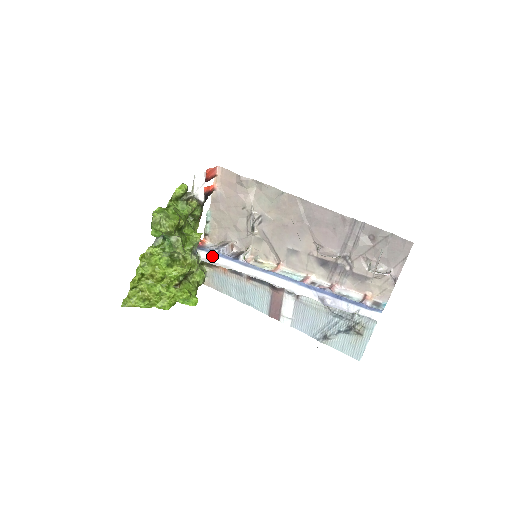
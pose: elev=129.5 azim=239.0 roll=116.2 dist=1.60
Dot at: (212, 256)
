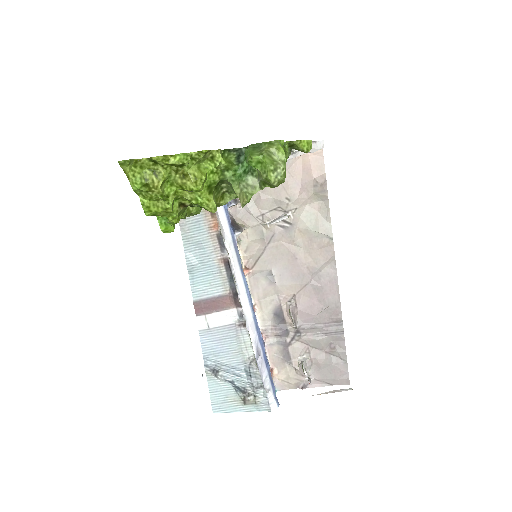
Dot at: occluded
